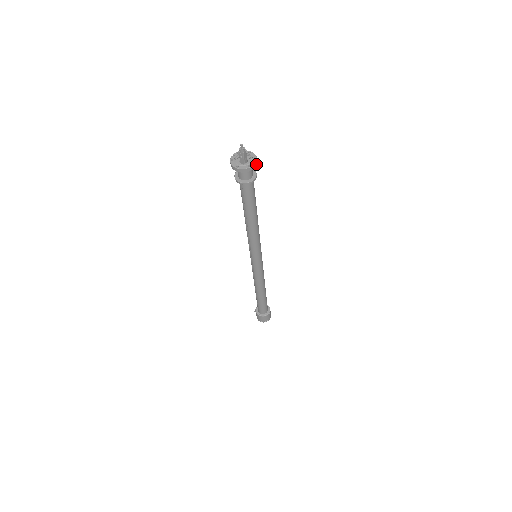
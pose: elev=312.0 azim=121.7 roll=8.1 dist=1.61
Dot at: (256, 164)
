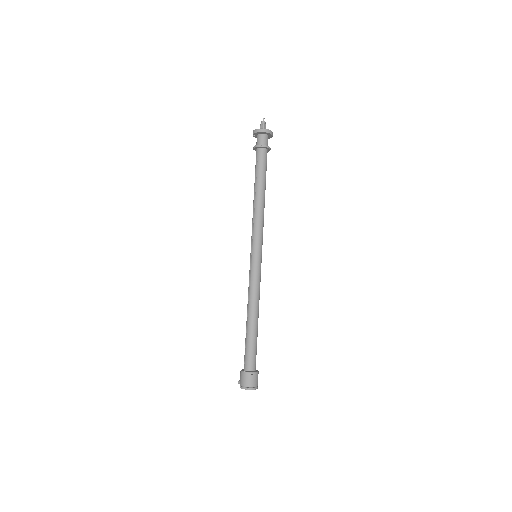
Dot at: (272, 134)
